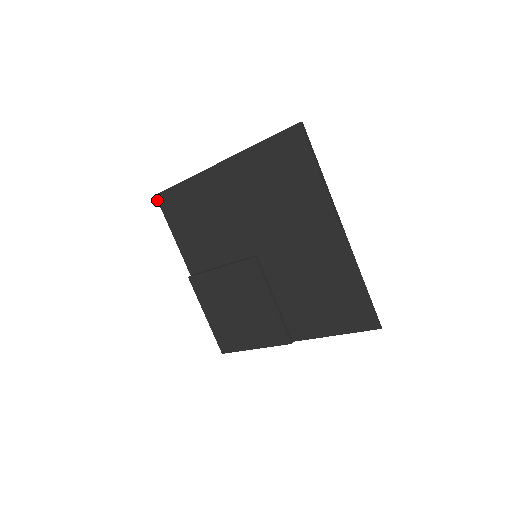
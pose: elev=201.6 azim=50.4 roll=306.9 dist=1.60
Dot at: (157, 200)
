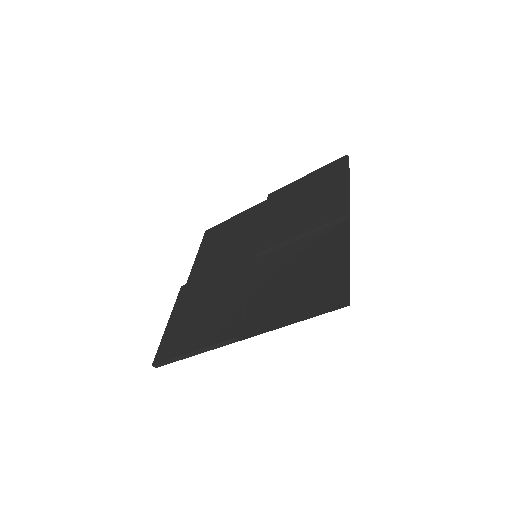
Dot at: (204, 234)
